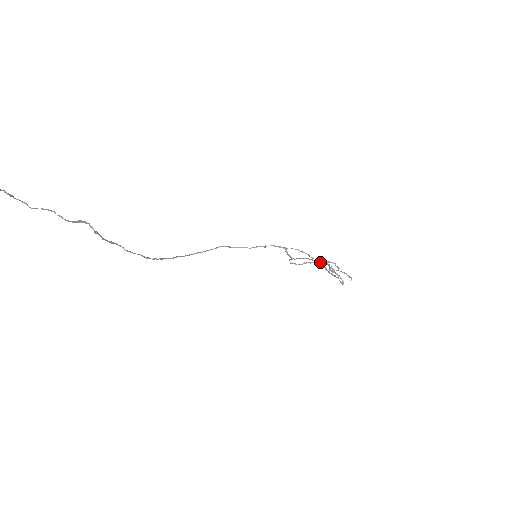
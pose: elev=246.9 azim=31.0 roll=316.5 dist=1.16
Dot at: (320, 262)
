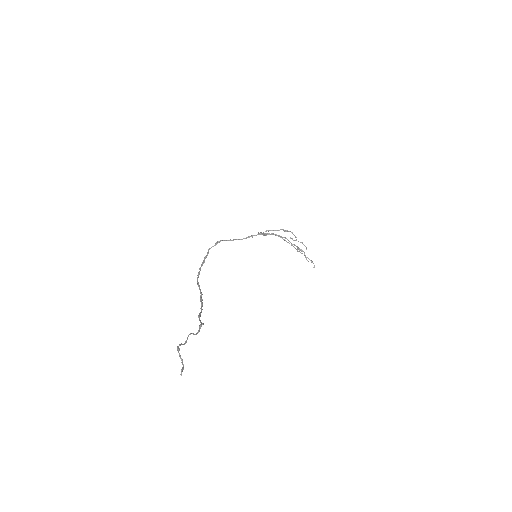
Dot at: occluded
